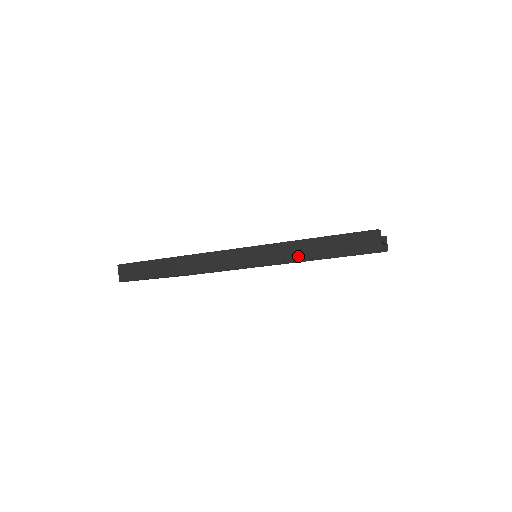
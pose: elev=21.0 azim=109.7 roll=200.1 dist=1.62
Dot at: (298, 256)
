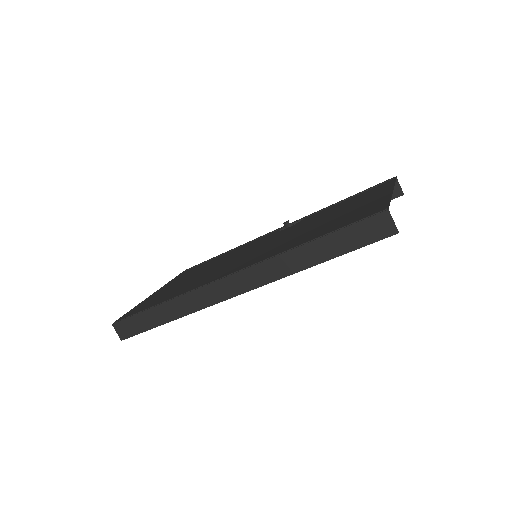
Dot at: (300, 266)
